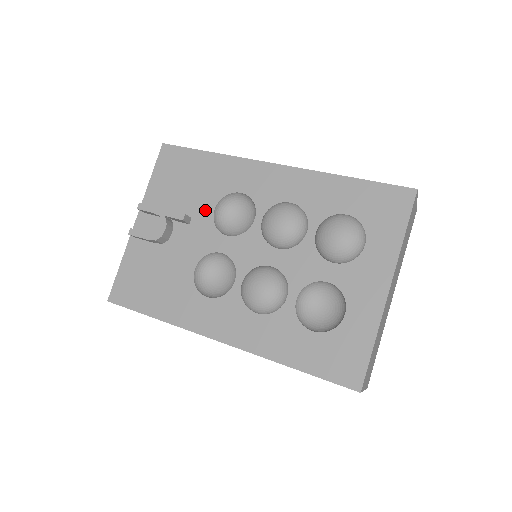
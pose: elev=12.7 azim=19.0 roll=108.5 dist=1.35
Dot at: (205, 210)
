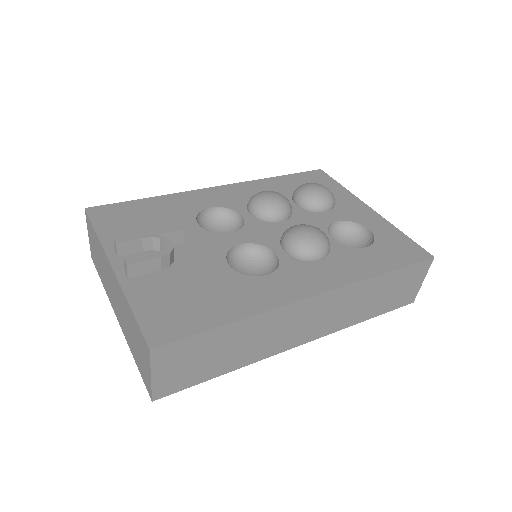
Dot at: (189, 228)
